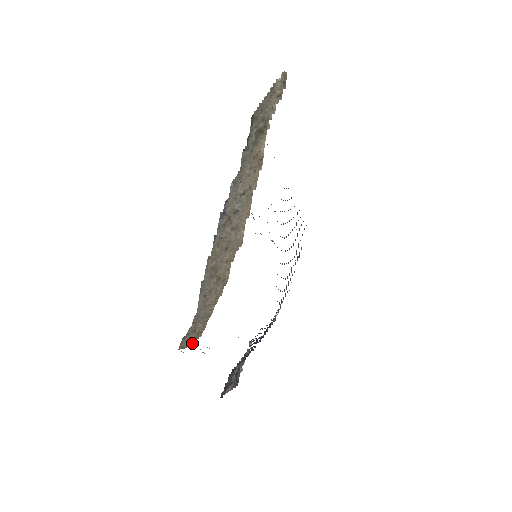
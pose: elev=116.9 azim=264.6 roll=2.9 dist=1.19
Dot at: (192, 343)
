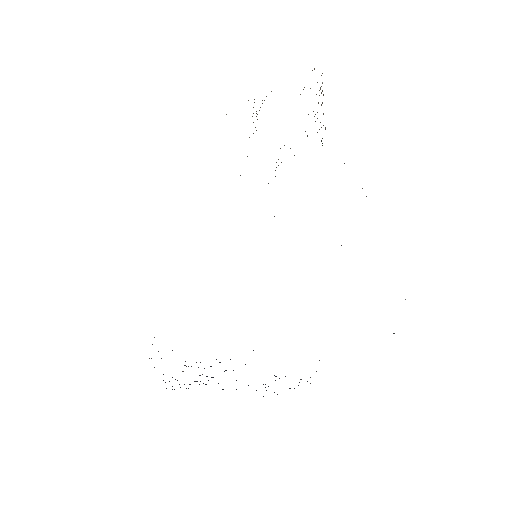
Dot at: occluded
